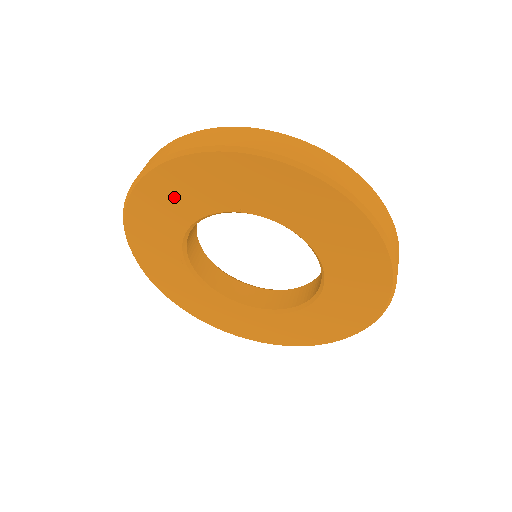
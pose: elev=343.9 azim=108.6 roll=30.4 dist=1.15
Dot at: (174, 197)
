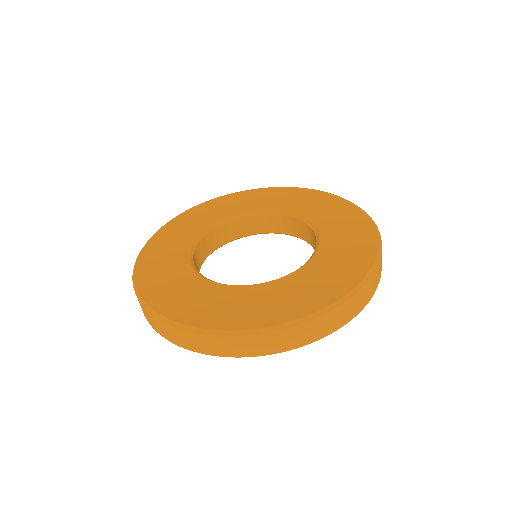
Dot at: occluded
